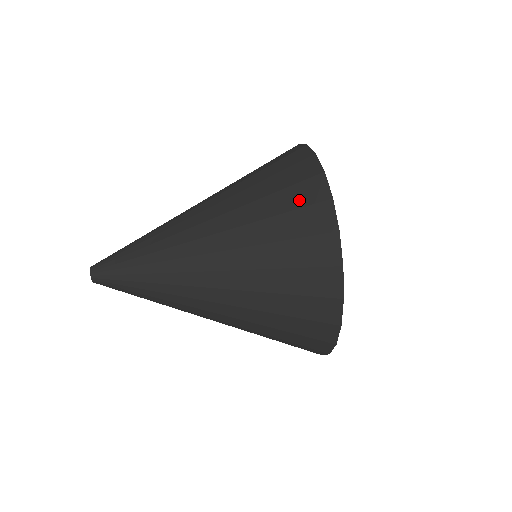
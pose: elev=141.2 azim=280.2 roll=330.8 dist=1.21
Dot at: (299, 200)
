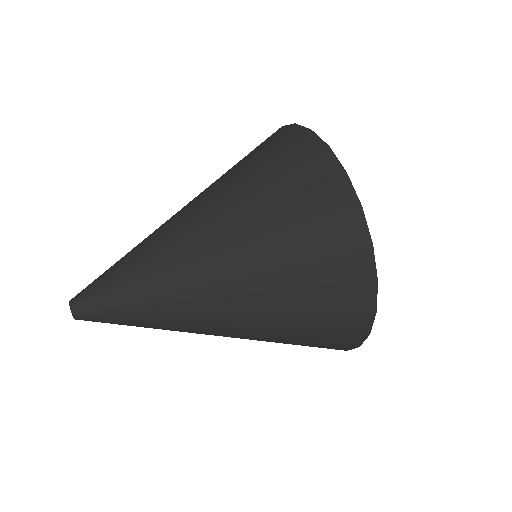
Dot at: (341, 304)
